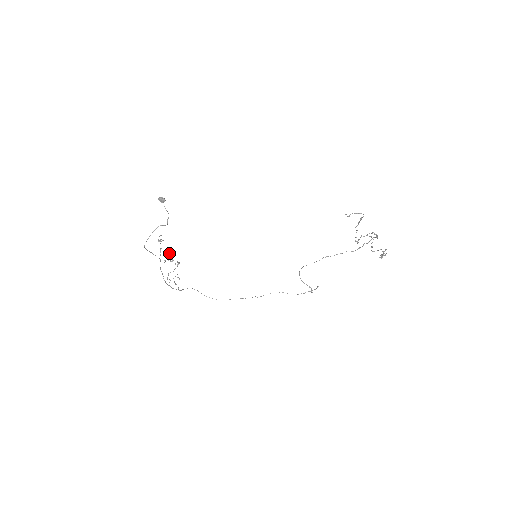
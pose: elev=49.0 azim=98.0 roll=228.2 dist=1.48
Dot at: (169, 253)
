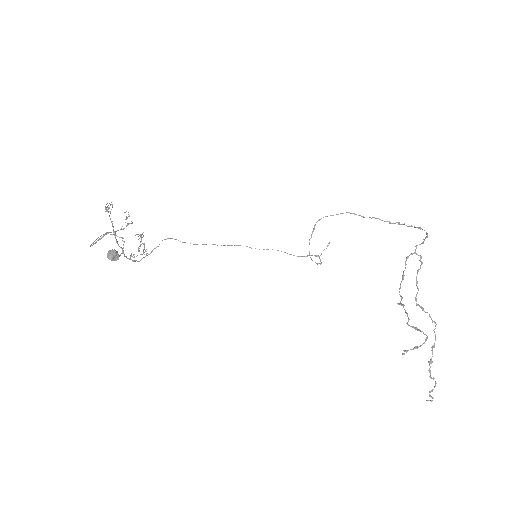
Dot at: occluded
